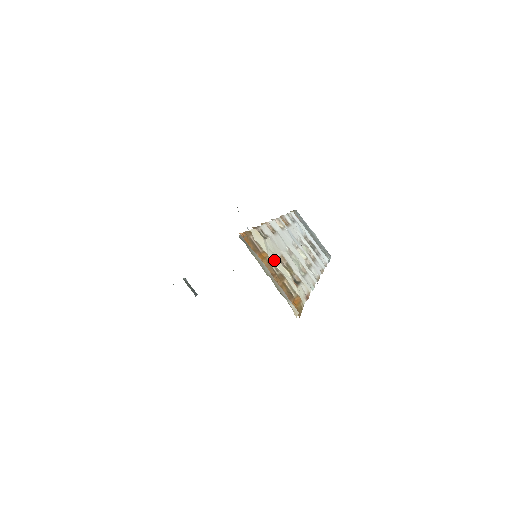
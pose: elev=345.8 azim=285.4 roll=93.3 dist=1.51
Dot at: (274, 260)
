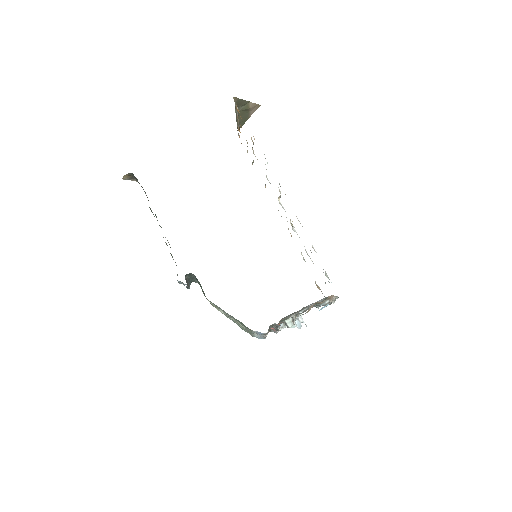
Dot at: occluded
